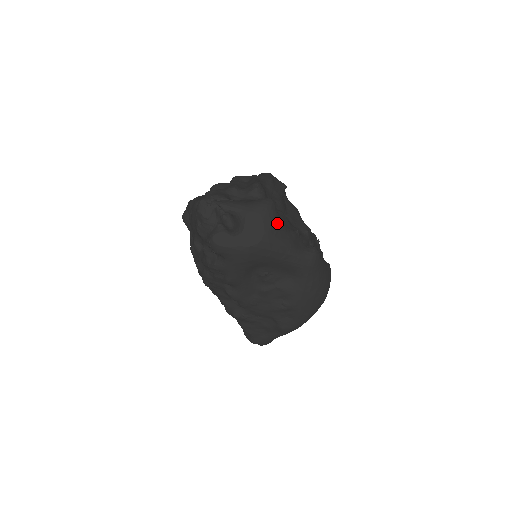
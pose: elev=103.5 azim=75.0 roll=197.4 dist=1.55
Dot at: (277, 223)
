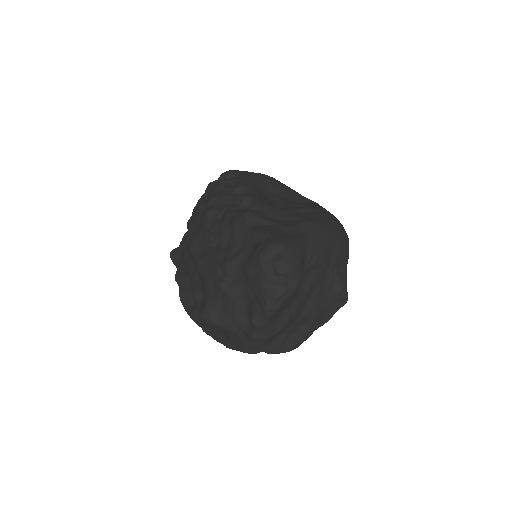
Dot at: occluded
